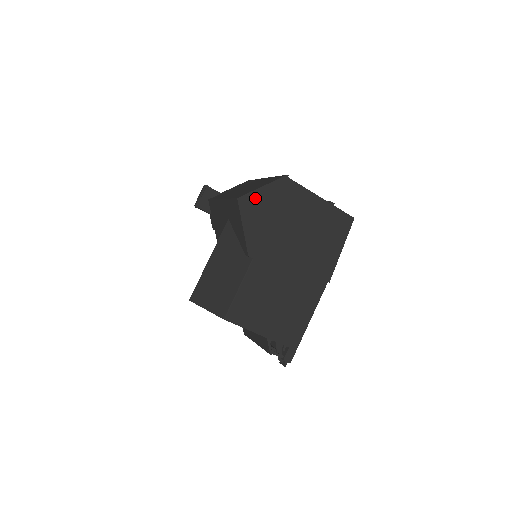
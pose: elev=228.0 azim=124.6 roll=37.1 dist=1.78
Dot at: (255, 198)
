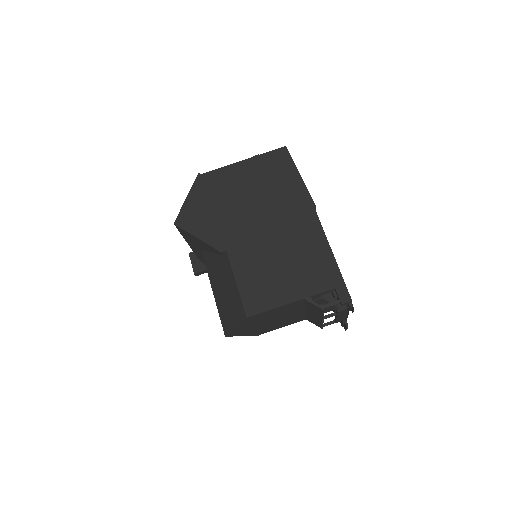
Dot at: (188, 211)
